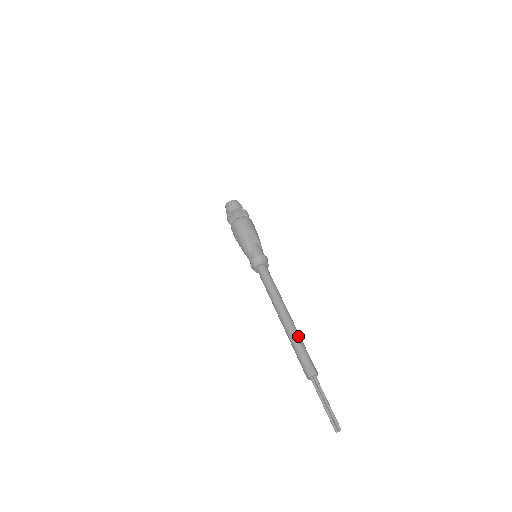
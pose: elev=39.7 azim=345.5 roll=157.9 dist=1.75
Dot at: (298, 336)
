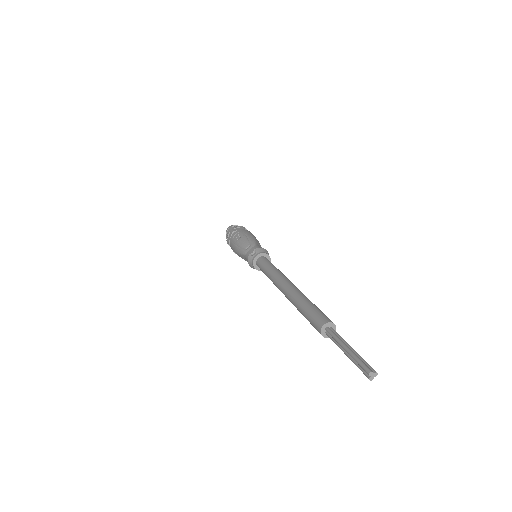
Dot at: occluded
